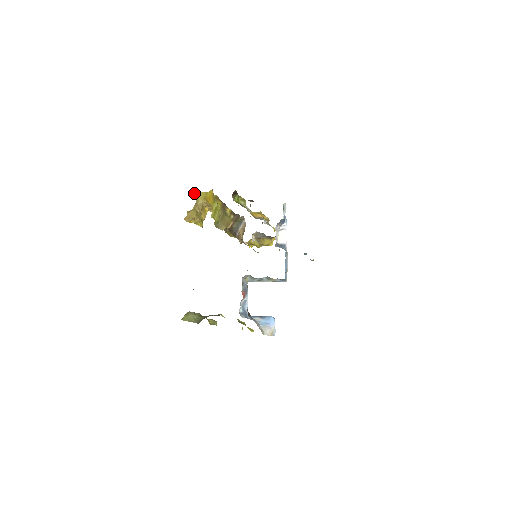
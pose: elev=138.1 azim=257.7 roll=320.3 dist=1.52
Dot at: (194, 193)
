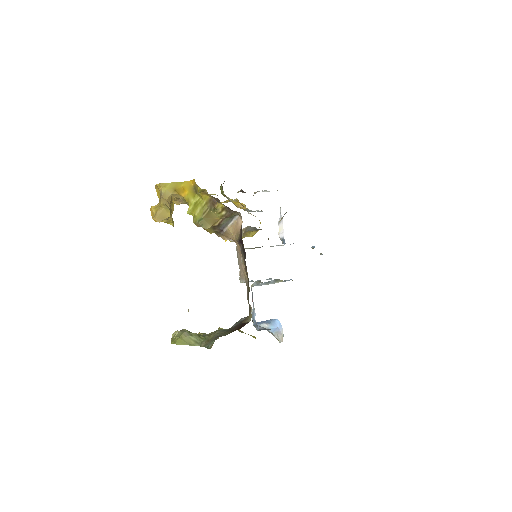
Dot at: occluded
